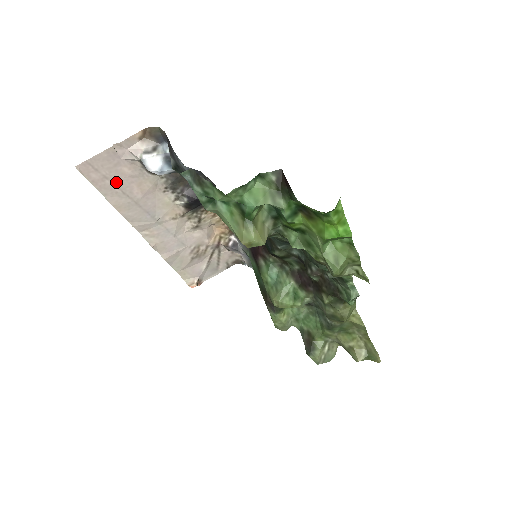
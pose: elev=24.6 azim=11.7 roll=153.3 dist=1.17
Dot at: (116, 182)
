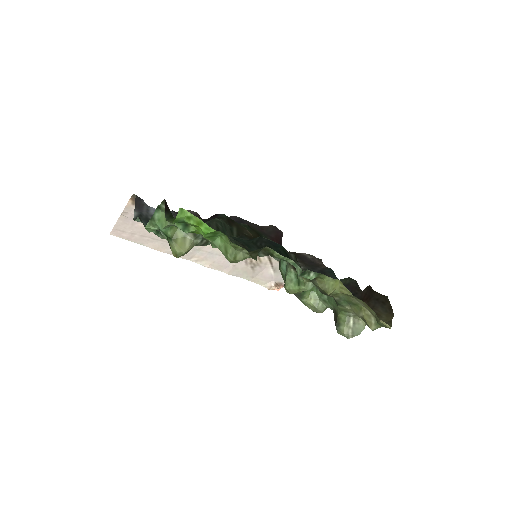
Dot at: (142, 234)
